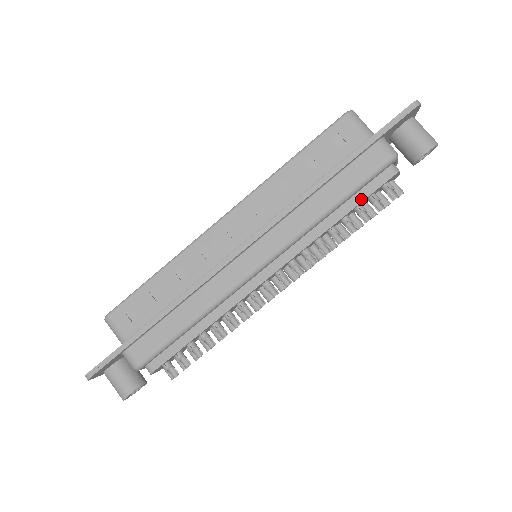
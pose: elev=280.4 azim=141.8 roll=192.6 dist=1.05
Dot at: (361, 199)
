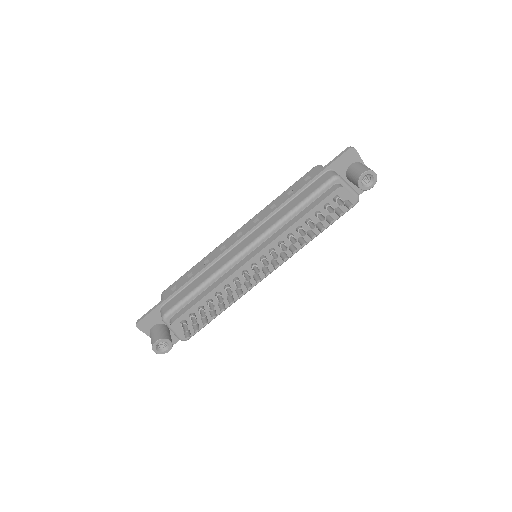
Dot at: (316, 204)
